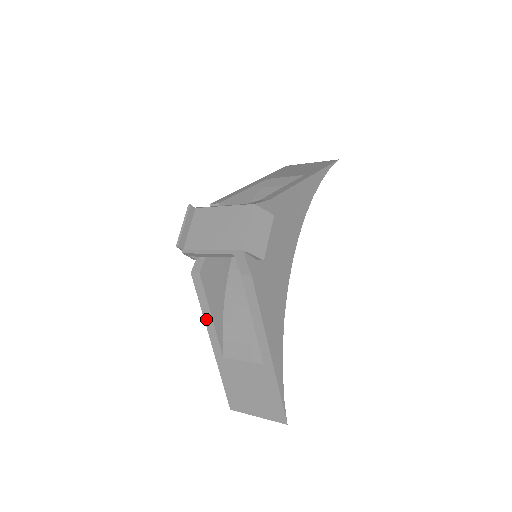
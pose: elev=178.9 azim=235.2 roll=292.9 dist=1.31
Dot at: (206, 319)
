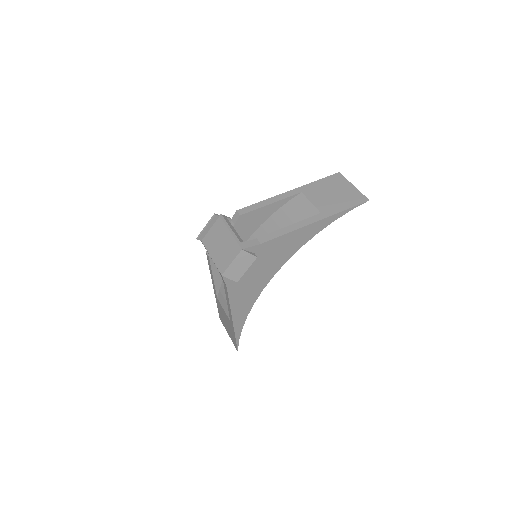
Dot at: (211, 276)
